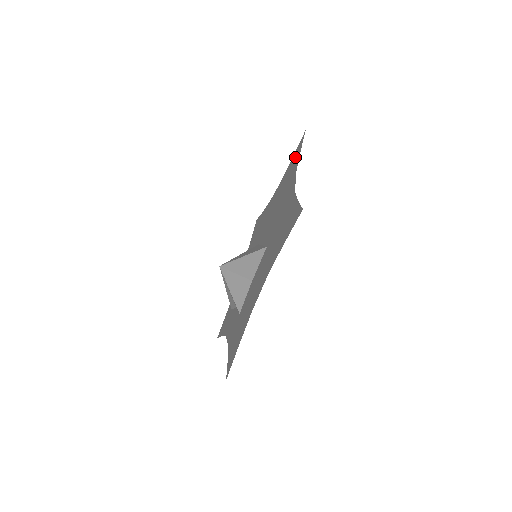
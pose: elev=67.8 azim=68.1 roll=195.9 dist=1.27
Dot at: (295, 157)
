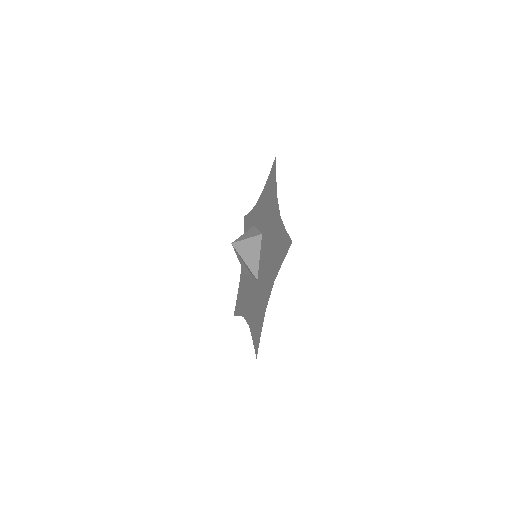
Dot at: (283, 247)
